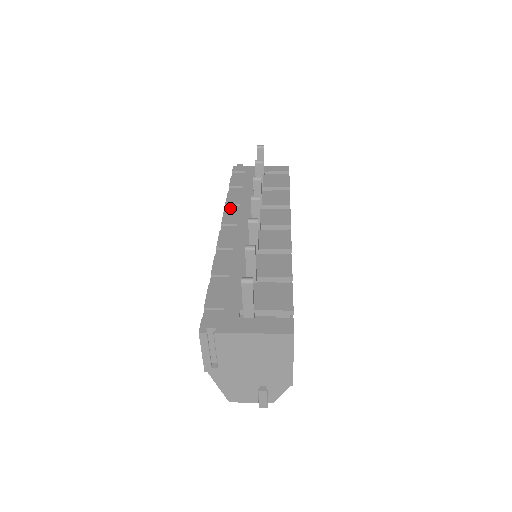
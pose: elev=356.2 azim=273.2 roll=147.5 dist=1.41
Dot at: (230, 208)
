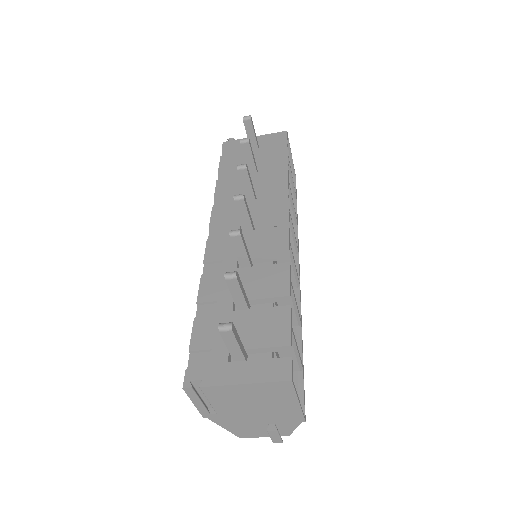
Dot at: (219, 203)
